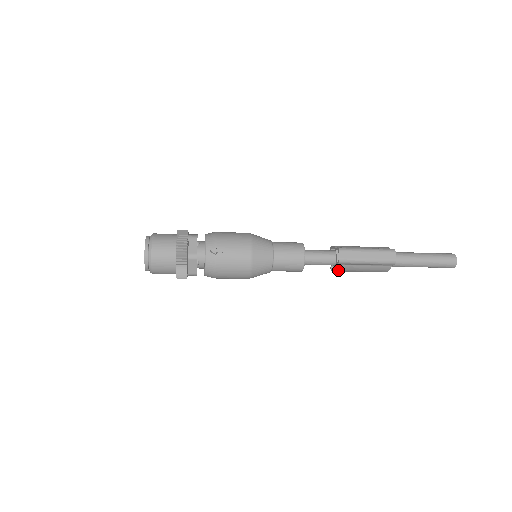
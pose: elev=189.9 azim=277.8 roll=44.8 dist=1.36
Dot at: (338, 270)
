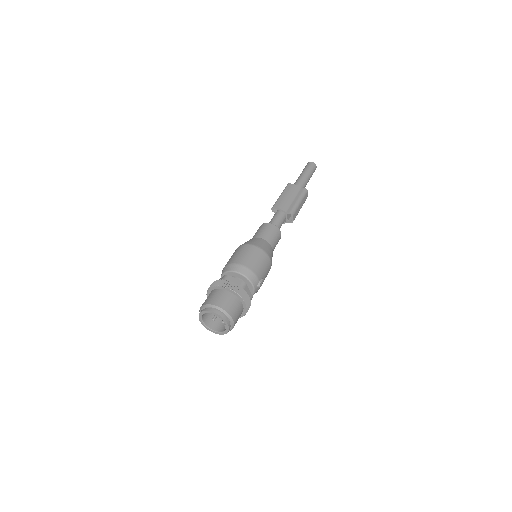
Dot at: occluded
